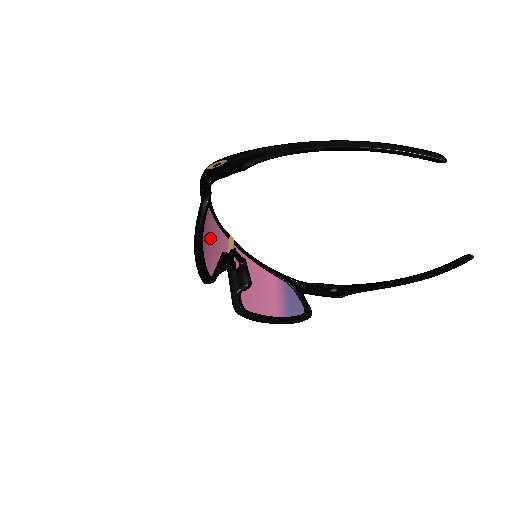
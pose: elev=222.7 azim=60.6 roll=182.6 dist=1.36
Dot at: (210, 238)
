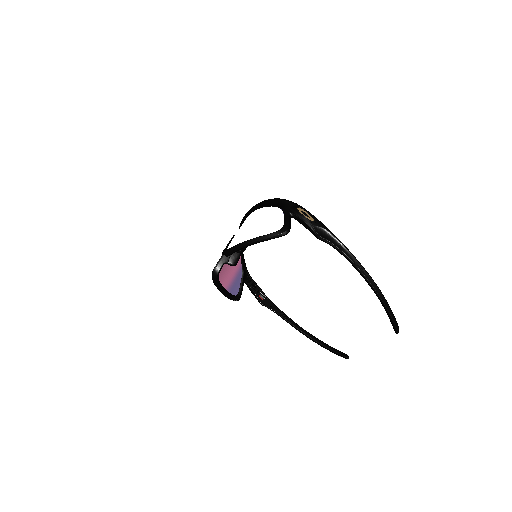
Dot at: occluded
